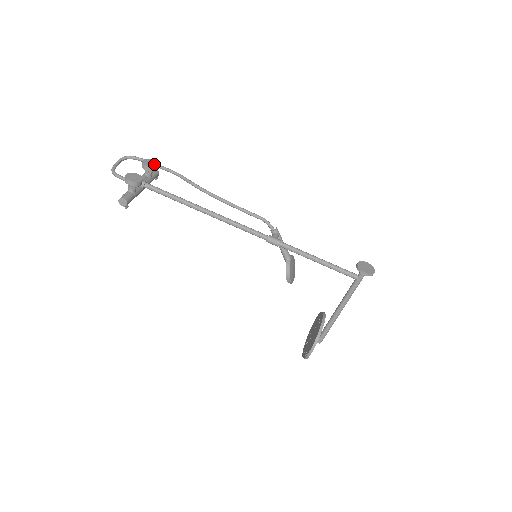
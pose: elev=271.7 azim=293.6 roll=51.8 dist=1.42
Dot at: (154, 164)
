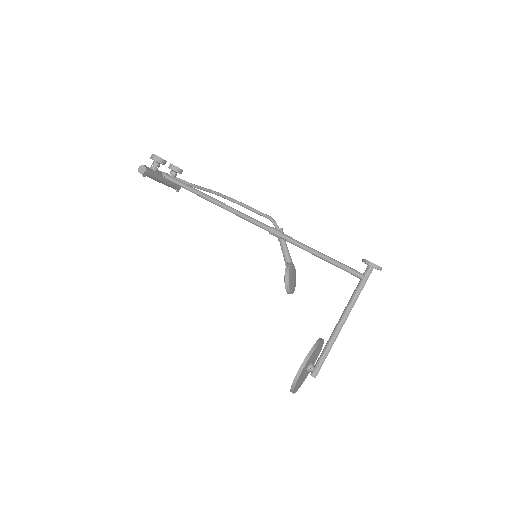
Dot at: occluded
